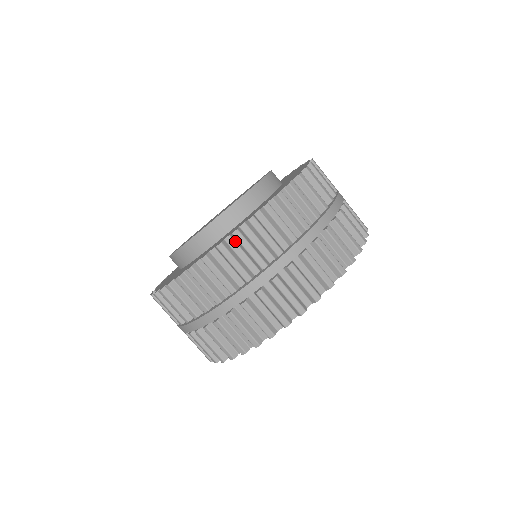
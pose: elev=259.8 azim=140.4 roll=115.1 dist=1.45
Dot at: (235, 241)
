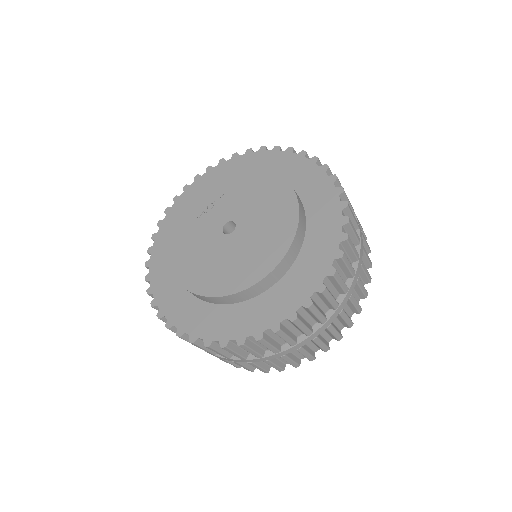
Dot at: (337, 263)
